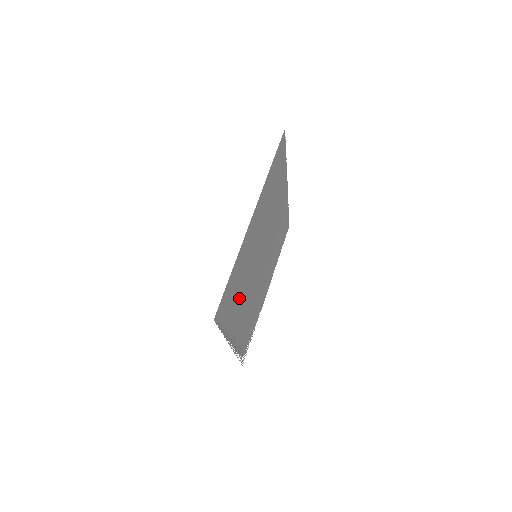
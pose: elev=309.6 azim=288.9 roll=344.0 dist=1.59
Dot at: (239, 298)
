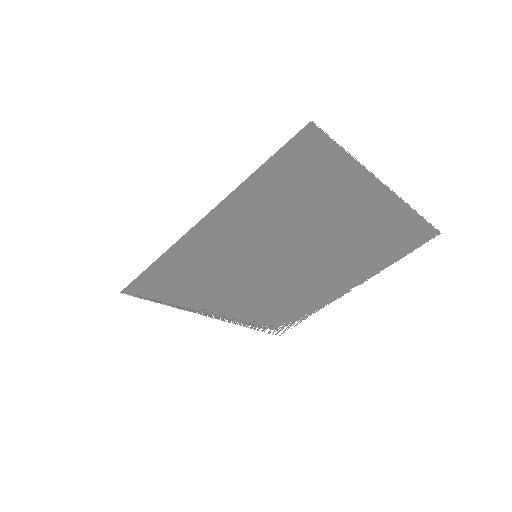
Dot at: (210, 285)
